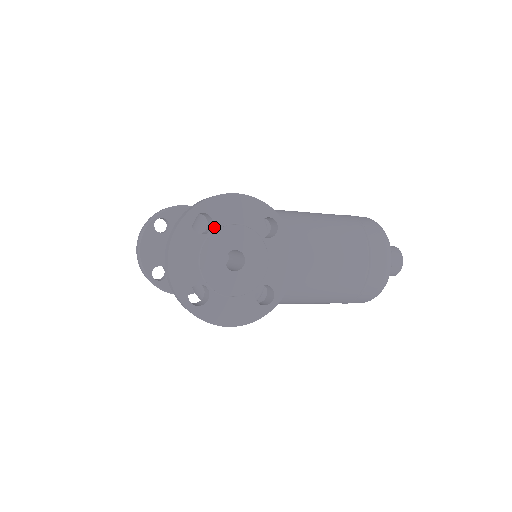
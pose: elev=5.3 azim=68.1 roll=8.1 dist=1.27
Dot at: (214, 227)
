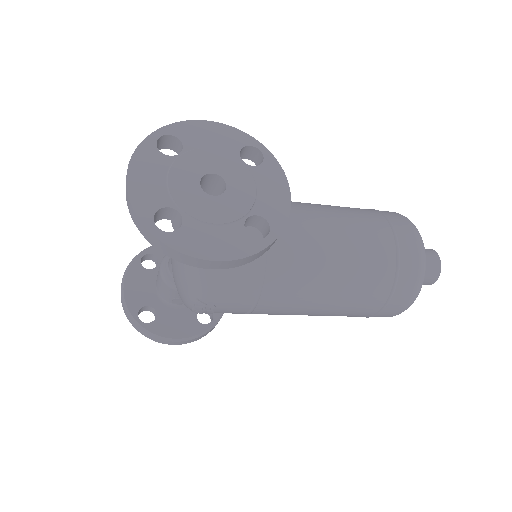
Dot at: (184, 150)
